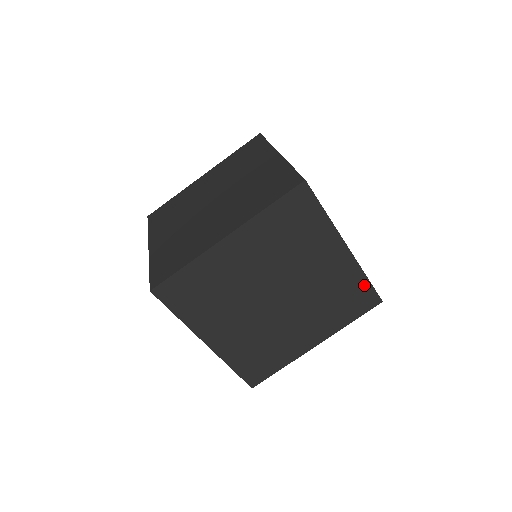
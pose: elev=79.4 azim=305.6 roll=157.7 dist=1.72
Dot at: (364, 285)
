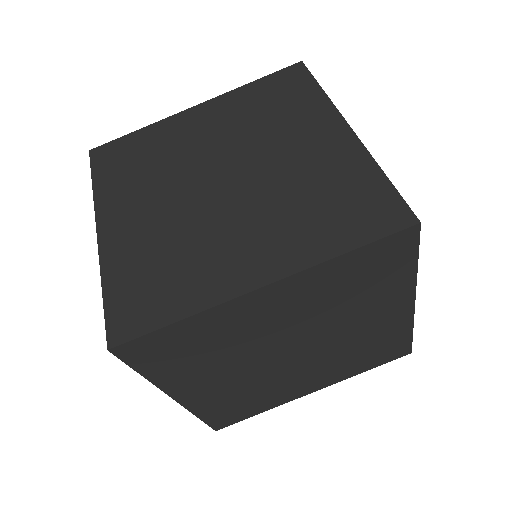
Dot at: (404, 339)
